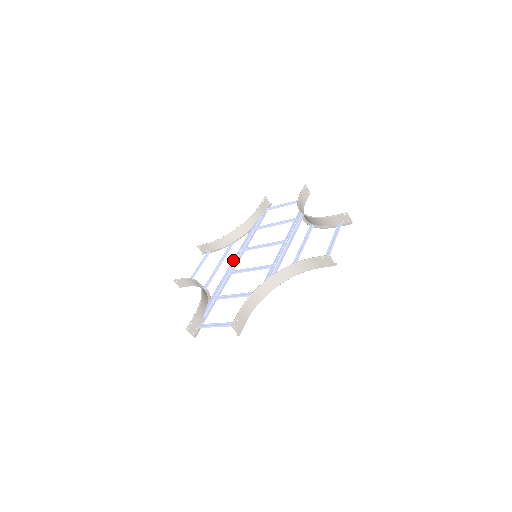
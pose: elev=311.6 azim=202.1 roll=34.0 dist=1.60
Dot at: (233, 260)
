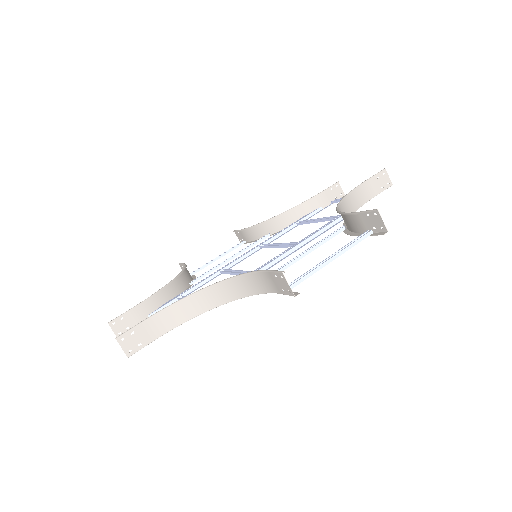
Dot at: (240, 256)
